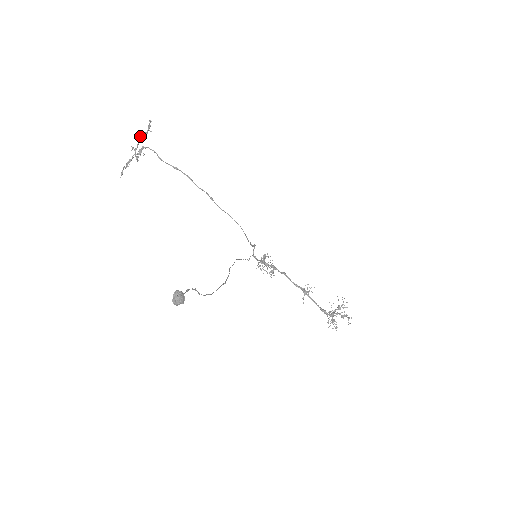
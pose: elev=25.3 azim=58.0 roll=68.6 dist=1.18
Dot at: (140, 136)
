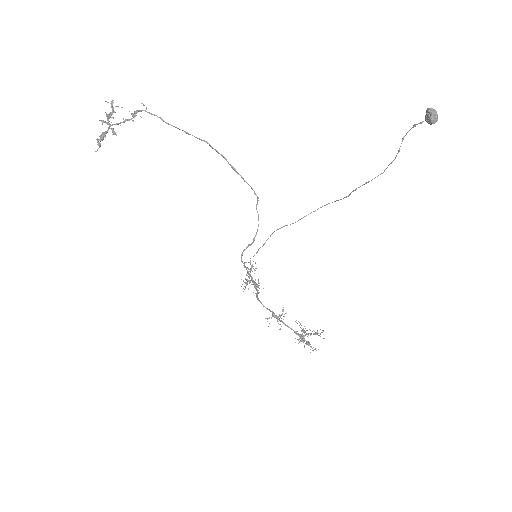
Dot at: (106, 113)
